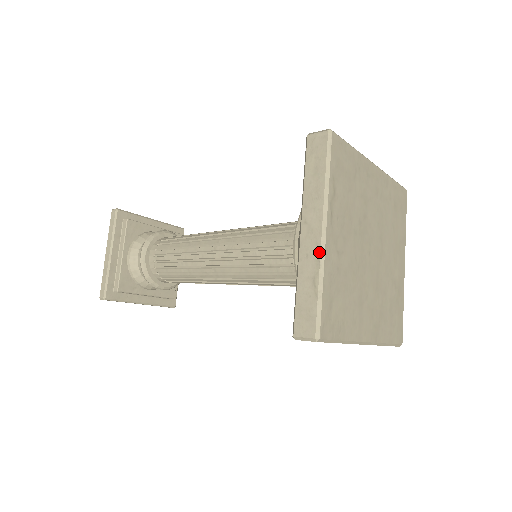
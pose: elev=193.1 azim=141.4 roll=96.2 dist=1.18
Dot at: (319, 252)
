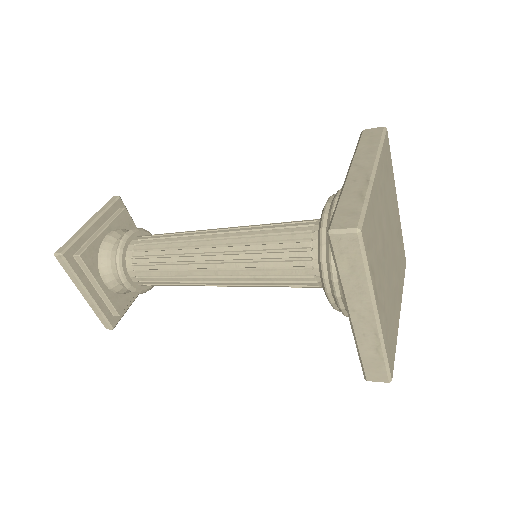
Dot at: (377, 333)
